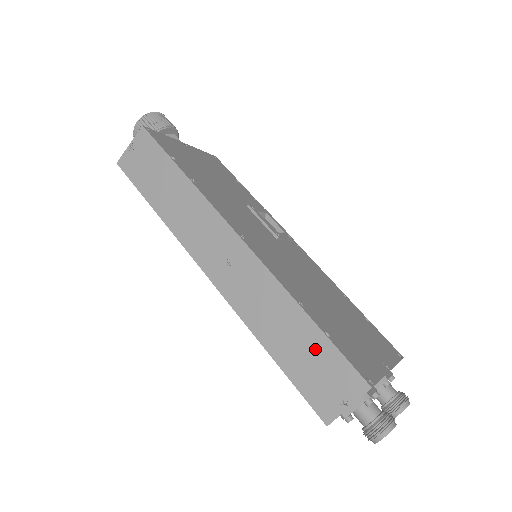
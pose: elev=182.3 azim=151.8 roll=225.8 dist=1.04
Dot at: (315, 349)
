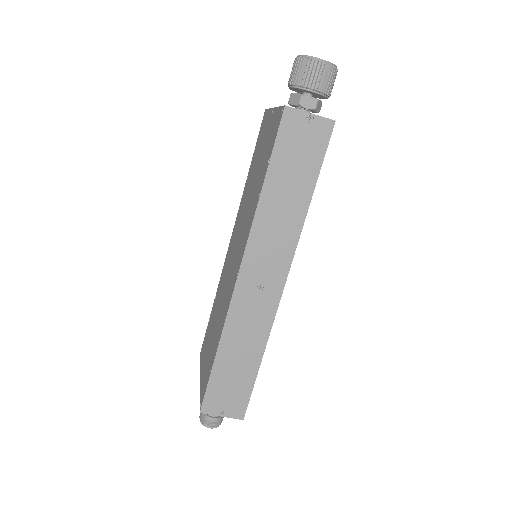
Dot at: (242, 379)
